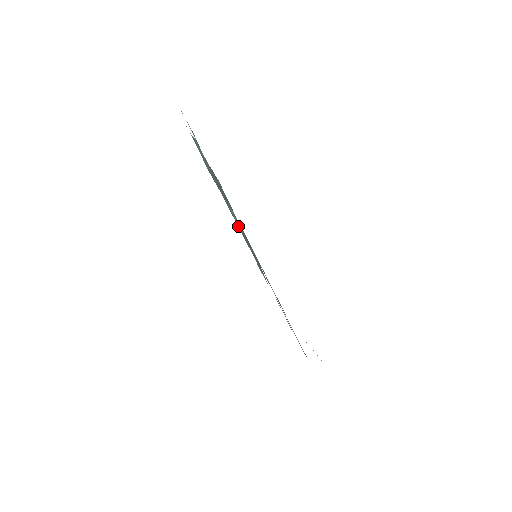
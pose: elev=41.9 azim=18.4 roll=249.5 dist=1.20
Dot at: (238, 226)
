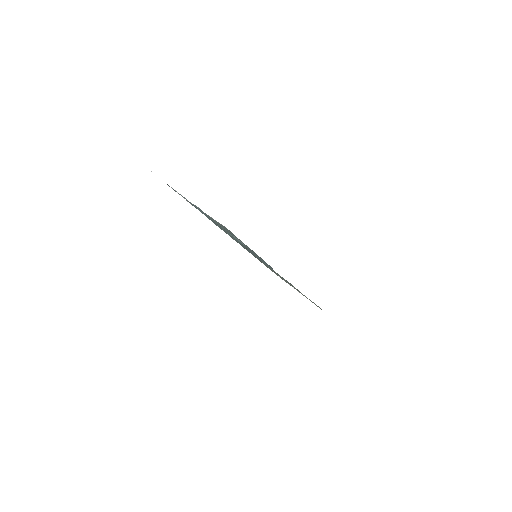
Dot at: (237, 242)
